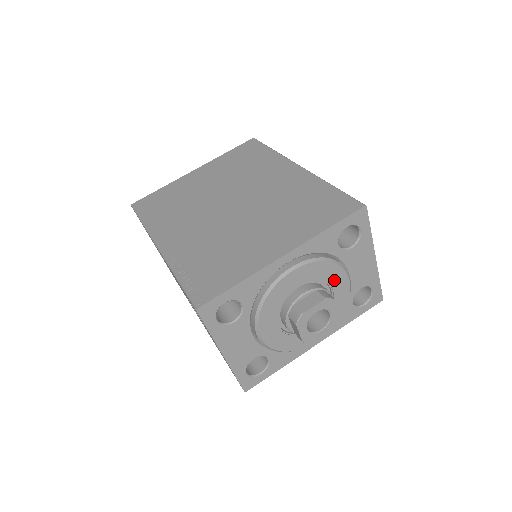
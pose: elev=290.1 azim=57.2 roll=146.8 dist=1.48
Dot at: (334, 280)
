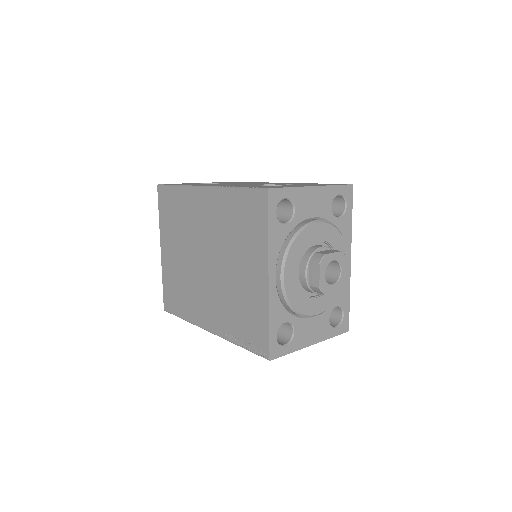
Dot at: (311, 238)
